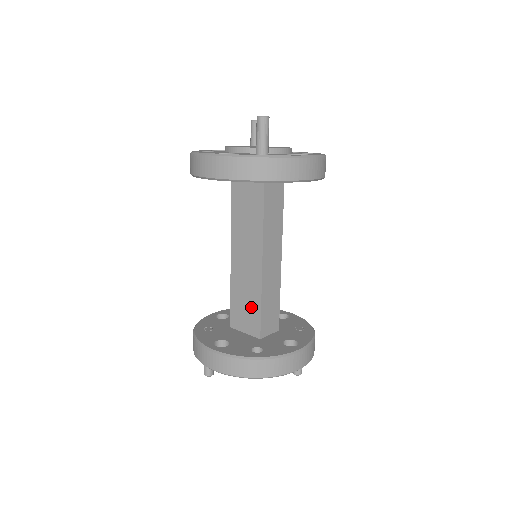
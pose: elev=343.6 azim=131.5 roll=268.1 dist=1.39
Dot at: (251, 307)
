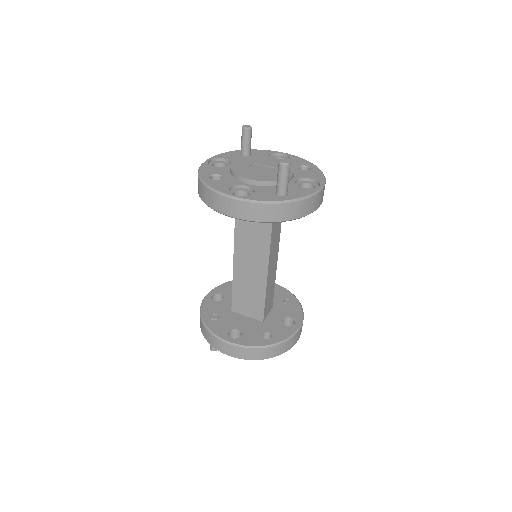
Dot at: (255, 299)
